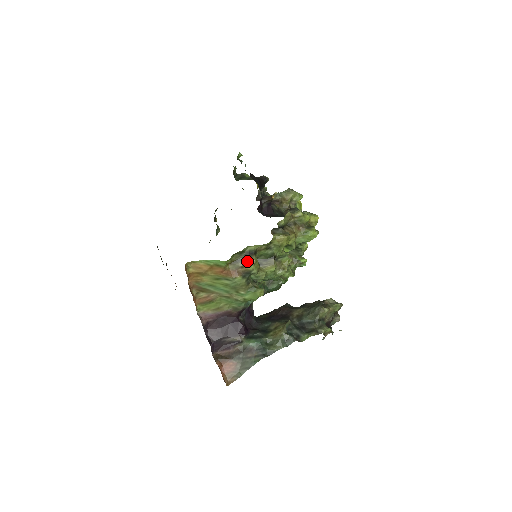
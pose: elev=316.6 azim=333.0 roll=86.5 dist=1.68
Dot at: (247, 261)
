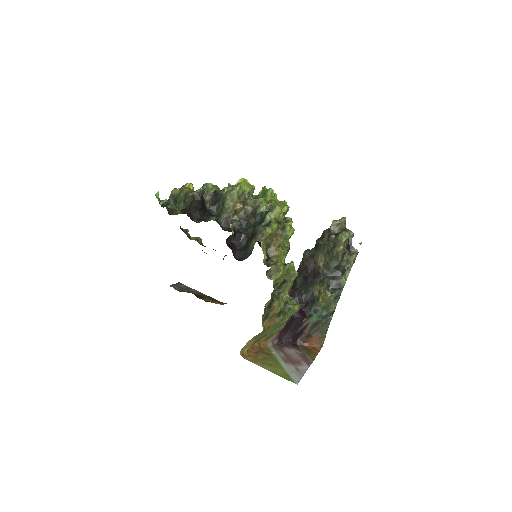
Dot at: (273, 310)
